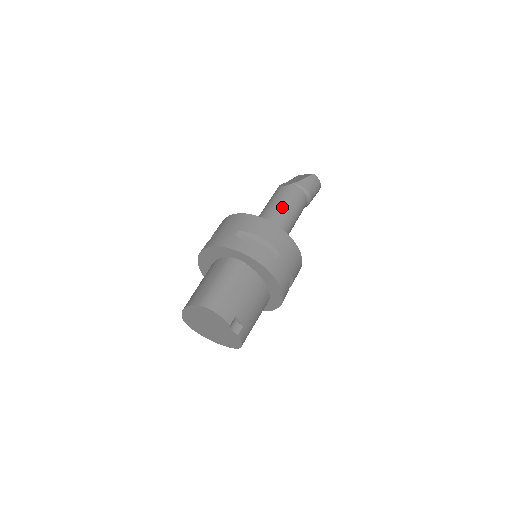
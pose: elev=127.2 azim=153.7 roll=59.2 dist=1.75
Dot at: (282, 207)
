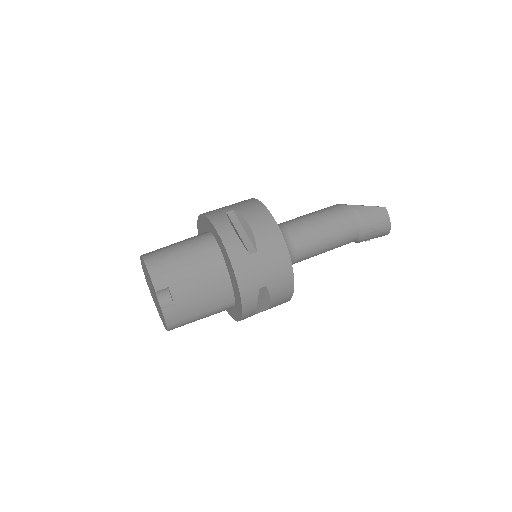
Dot at: (316, 220)
